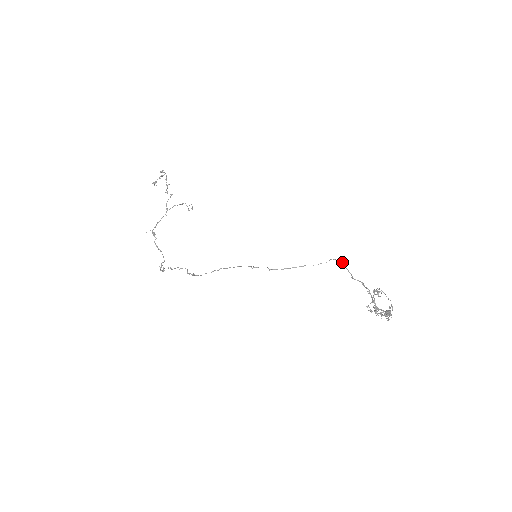
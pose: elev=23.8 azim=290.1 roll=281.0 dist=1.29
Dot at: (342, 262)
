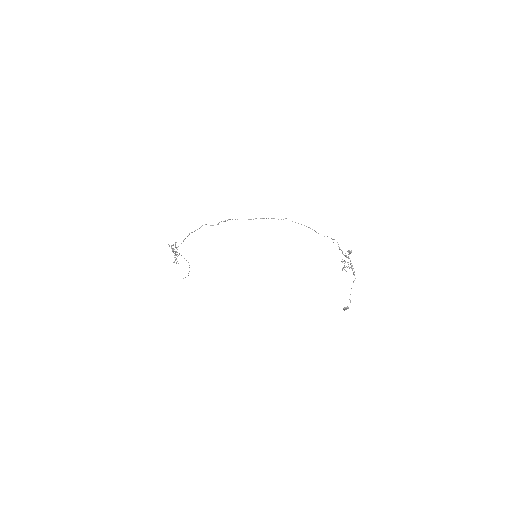
Dot at: (327, 236)
